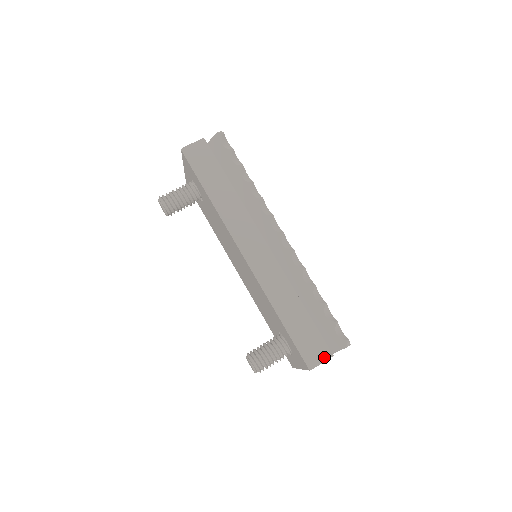
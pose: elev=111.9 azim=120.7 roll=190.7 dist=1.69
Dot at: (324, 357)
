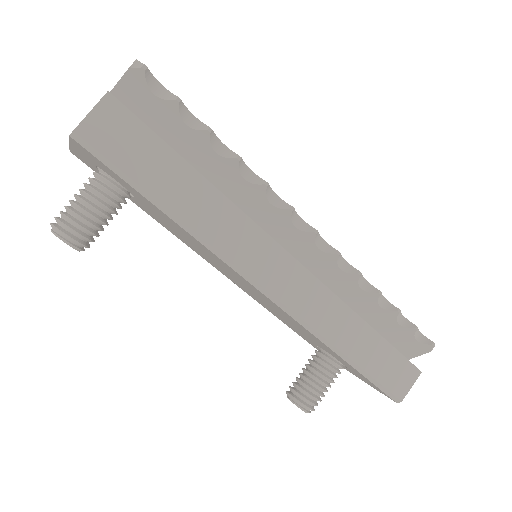
Dot at: (411, 380)
